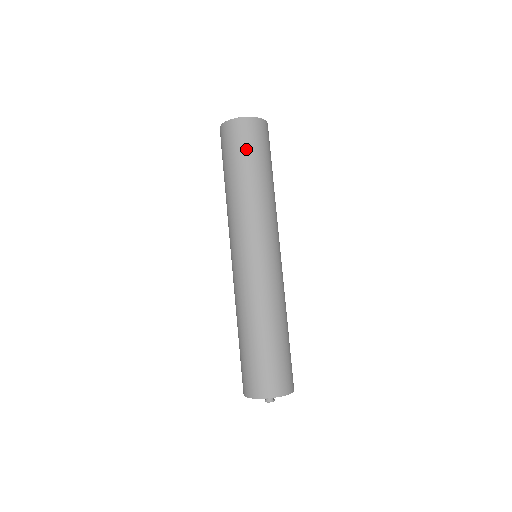
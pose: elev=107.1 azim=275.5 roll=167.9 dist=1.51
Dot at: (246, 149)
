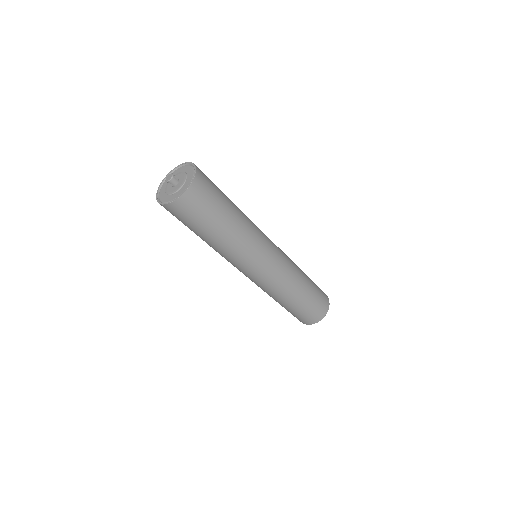
Dot at: (207, 213)
